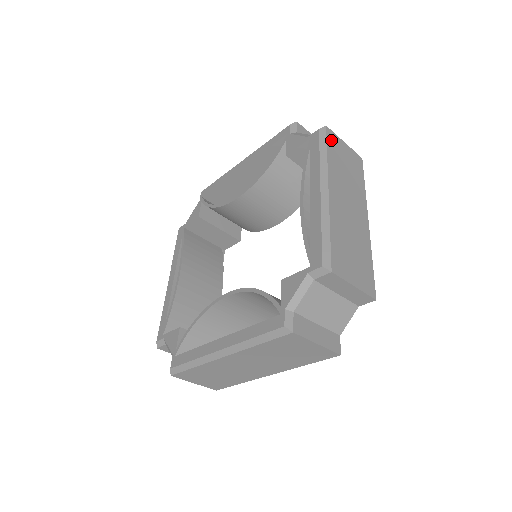
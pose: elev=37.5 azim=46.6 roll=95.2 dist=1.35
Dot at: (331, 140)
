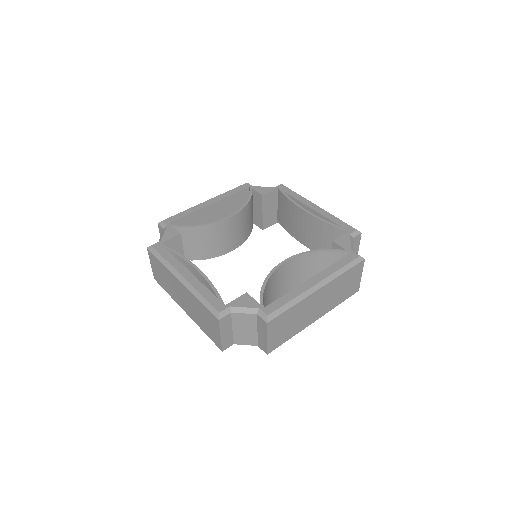
Dot at: occluded
